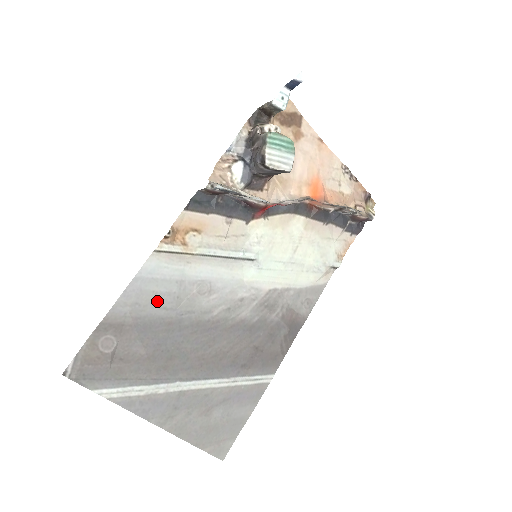
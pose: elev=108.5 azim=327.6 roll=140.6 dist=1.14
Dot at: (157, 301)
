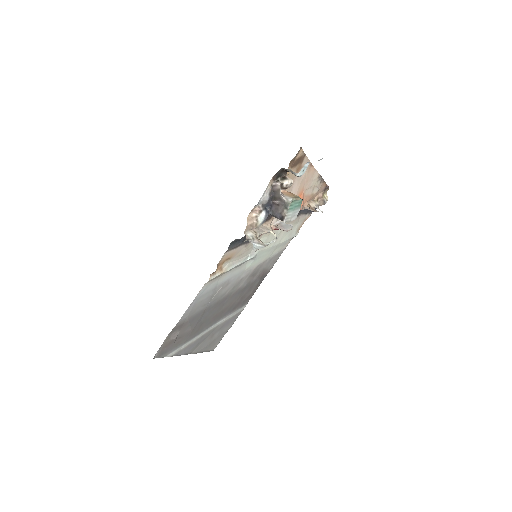
Dot at: (201, 304)
